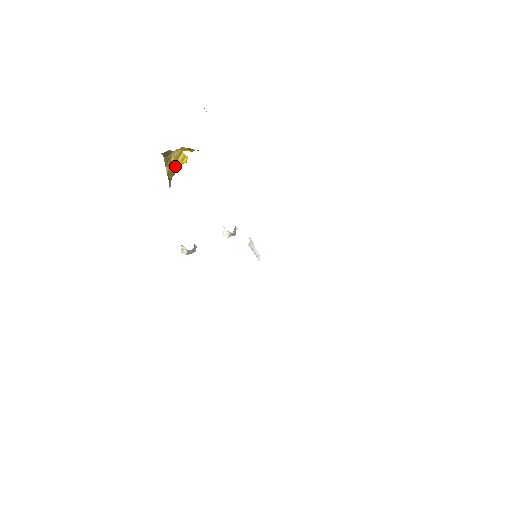
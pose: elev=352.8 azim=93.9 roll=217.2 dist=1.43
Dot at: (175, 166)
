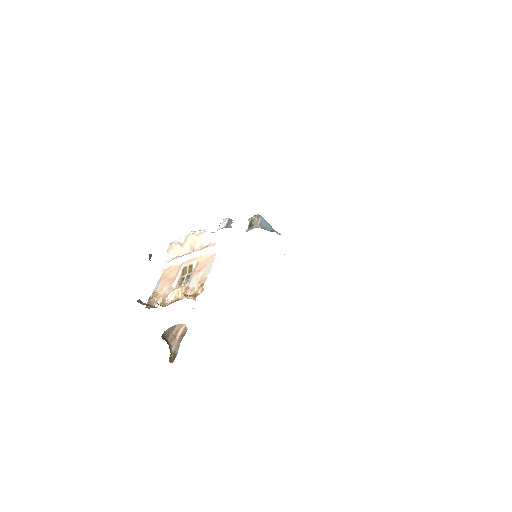
Dot at: occluded
